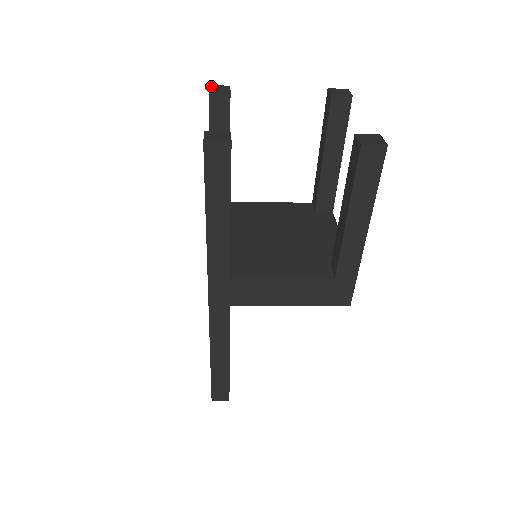
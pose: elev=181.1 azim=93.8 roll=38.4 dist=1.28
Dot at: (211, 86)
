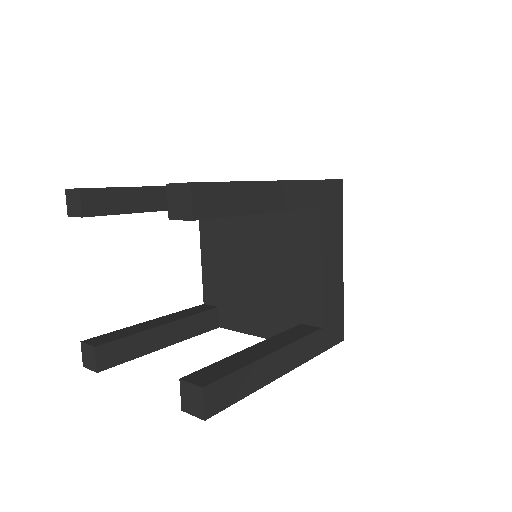
Dot at: (66, 194)
